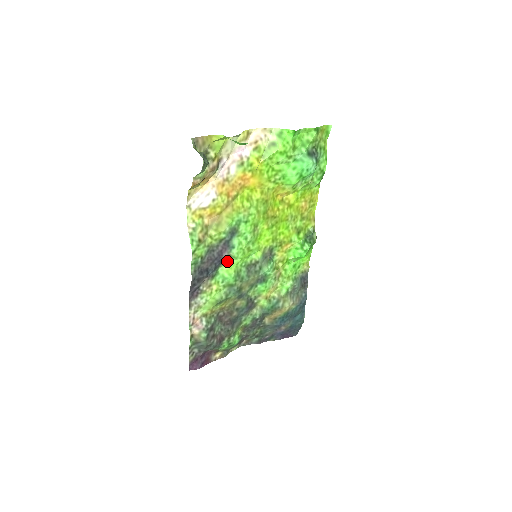
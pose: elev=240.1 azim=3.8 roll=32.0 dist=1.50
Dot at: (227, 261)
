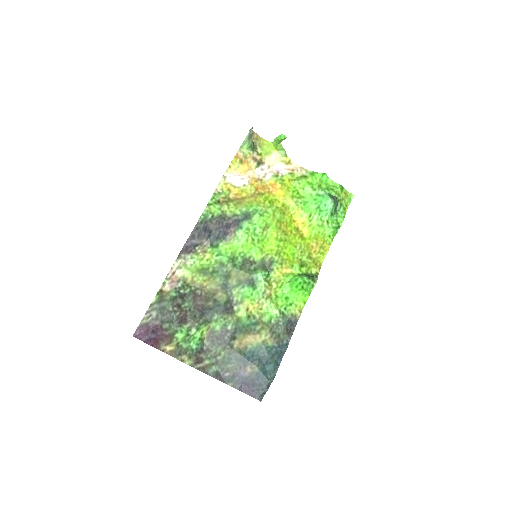
Dot at: (230, 240)
